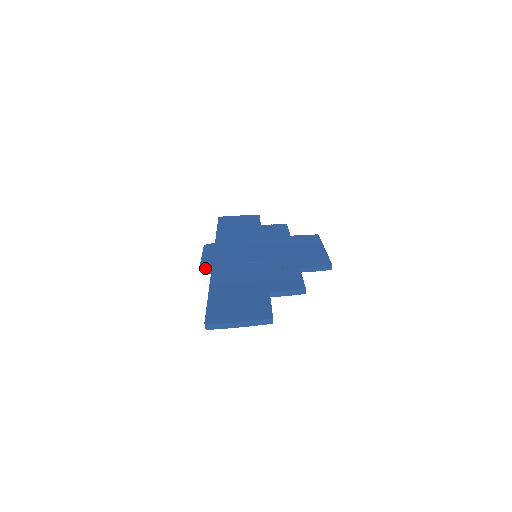
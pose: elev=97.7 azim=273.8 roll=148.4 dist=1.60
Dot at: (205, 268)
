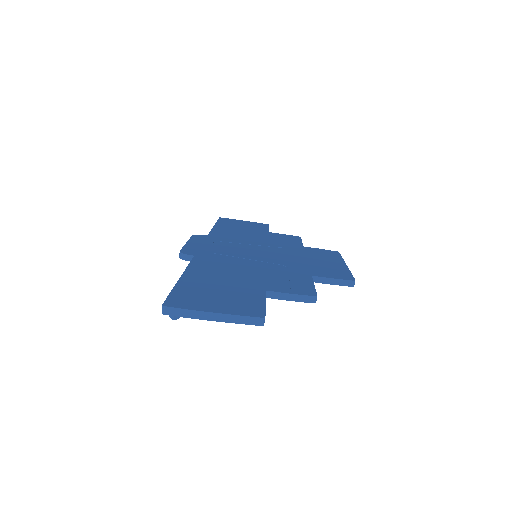
Dot at: (186, 253)
